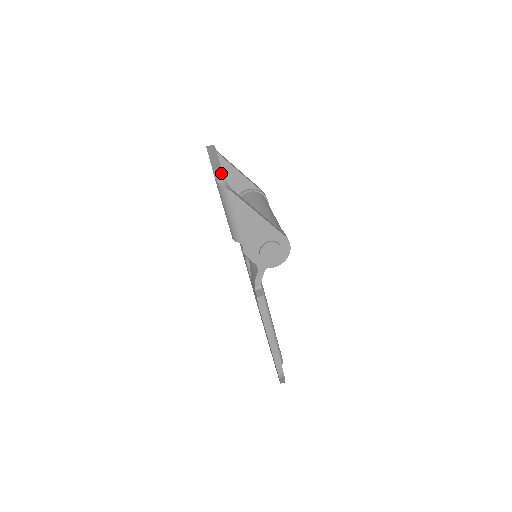
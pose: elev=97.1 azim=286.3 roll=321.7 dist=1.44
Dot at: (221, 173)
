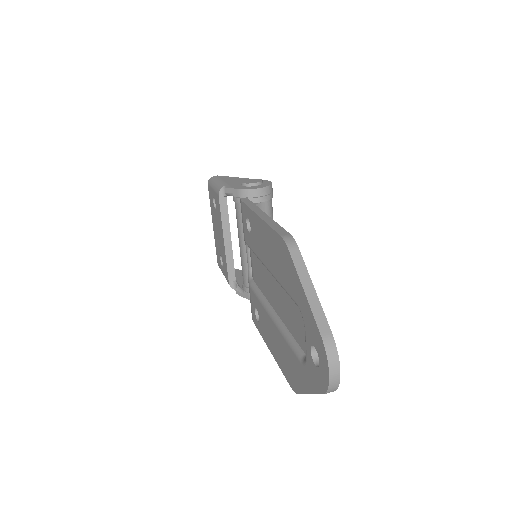
Dot at: occluded
